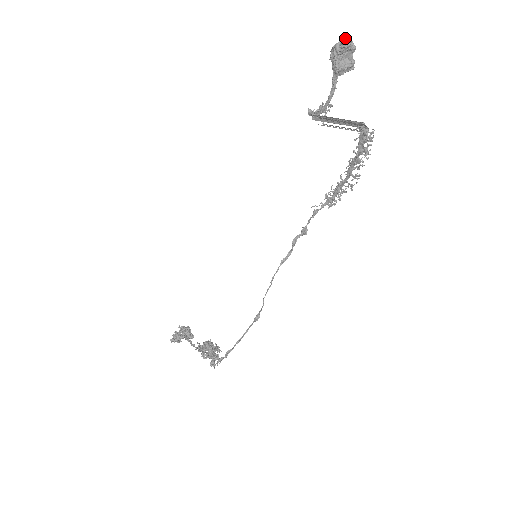
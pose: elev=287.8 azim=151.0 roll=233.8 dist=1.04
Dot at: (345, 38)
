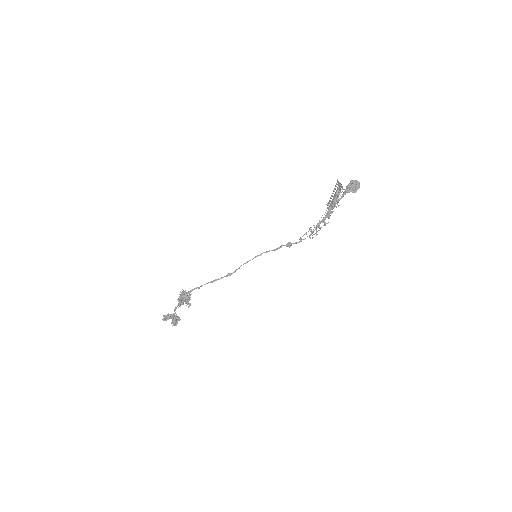
Dot at: (357, 181)
